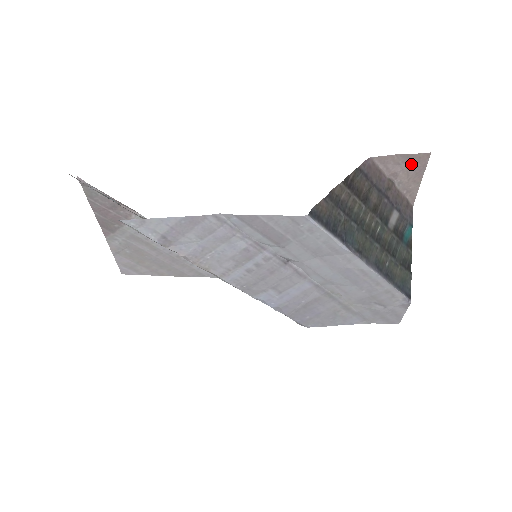
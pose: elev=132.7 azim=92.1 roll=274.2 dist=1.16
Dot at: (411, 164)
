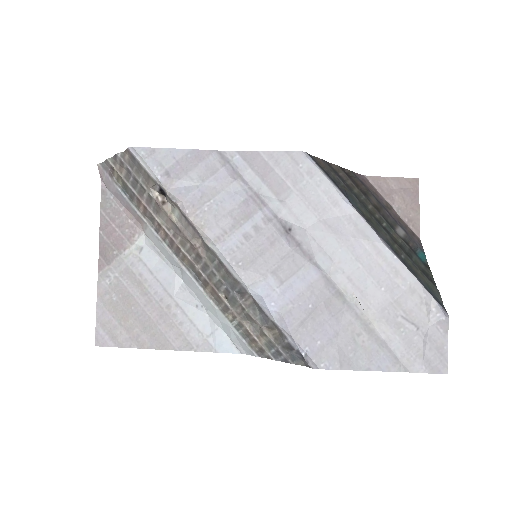
Dot at: (404, 189)
